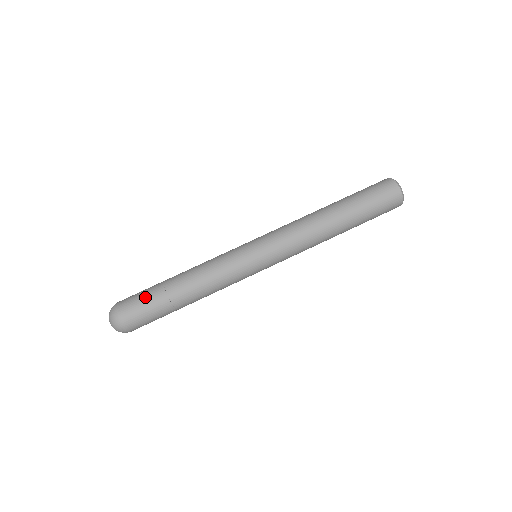
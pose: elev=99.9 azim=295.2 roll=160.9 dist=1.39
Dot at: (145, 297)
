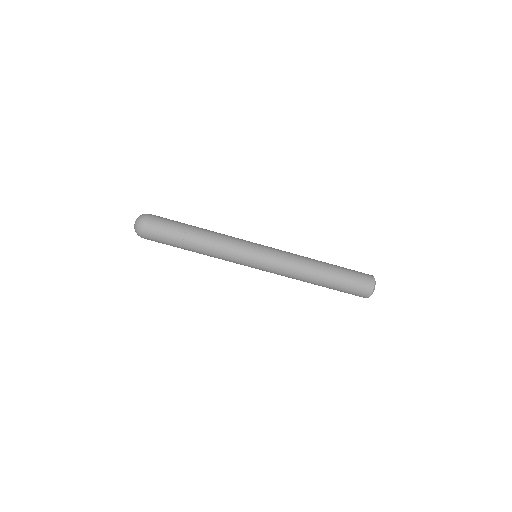
Dot at: (166, 241)
